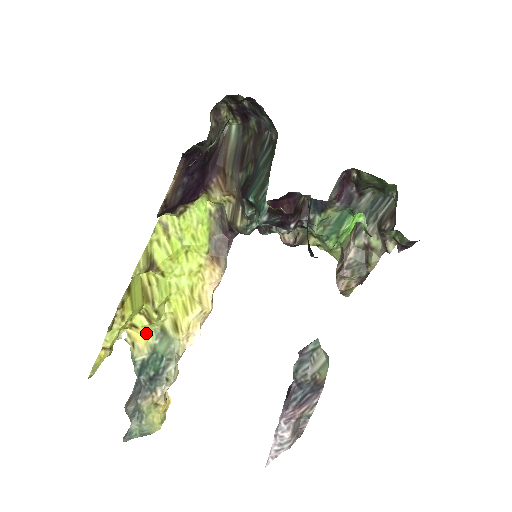
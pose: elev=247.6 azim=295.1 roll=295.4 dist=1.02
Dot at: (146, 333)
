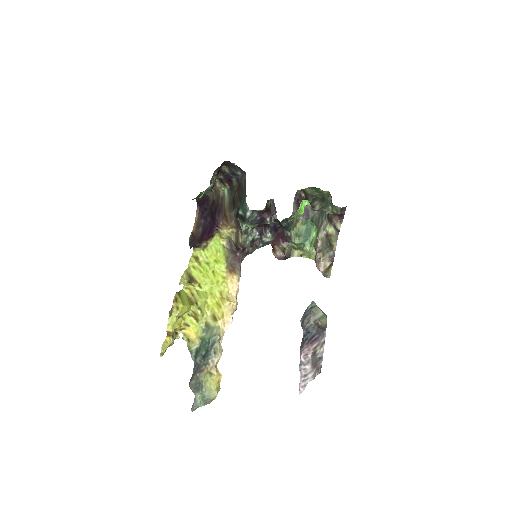
Dot at: (196, 330)
